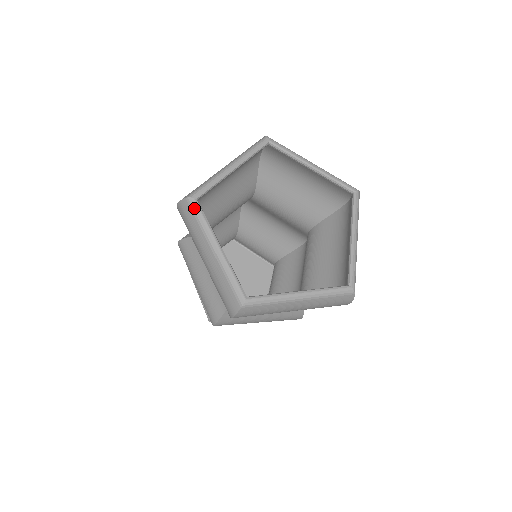
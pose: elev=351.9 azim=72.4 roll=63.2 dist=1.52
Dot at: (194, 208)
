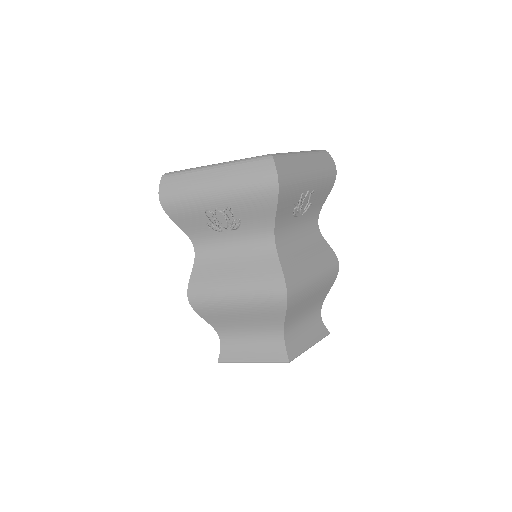
Dot at: occluded
